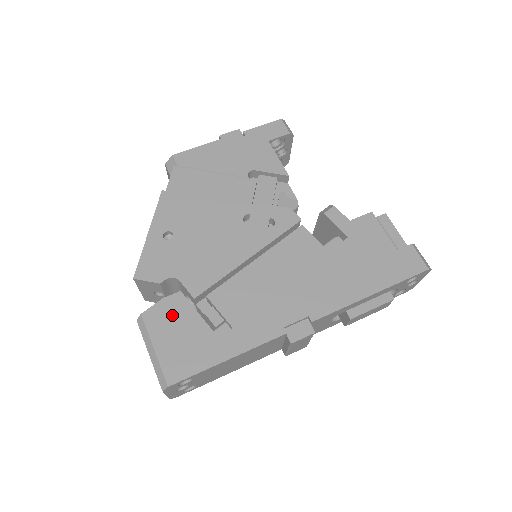
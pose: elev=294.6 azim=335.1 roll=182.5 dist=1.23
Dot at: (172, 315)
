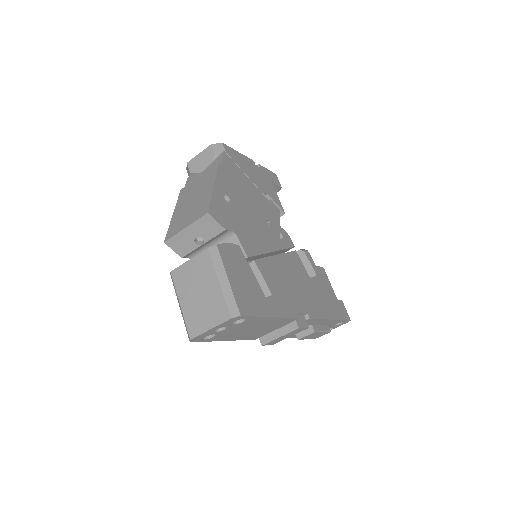
Dot at: (236, 260)
